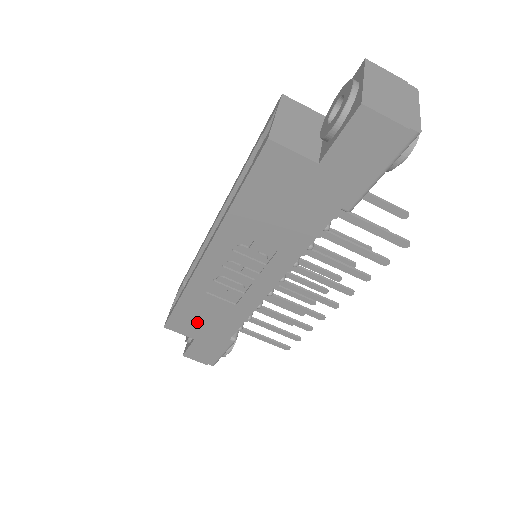
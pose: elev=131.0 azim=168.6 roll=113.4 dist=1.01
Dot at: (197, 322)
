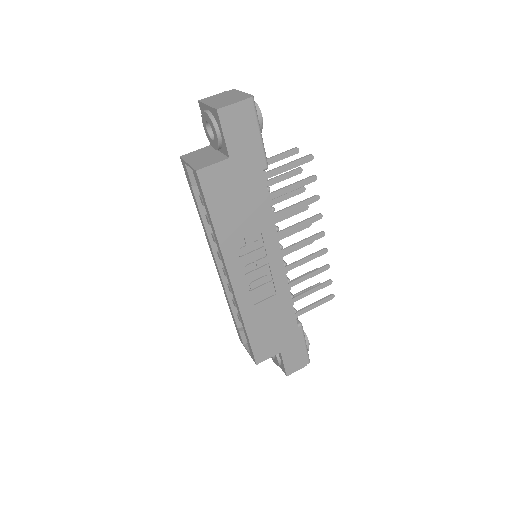
Dot at: (270, 335)
